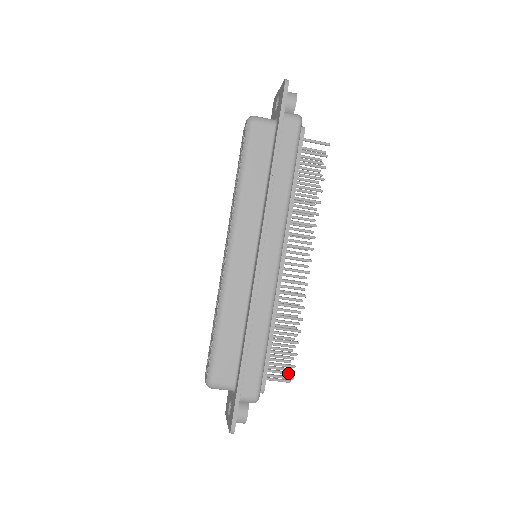
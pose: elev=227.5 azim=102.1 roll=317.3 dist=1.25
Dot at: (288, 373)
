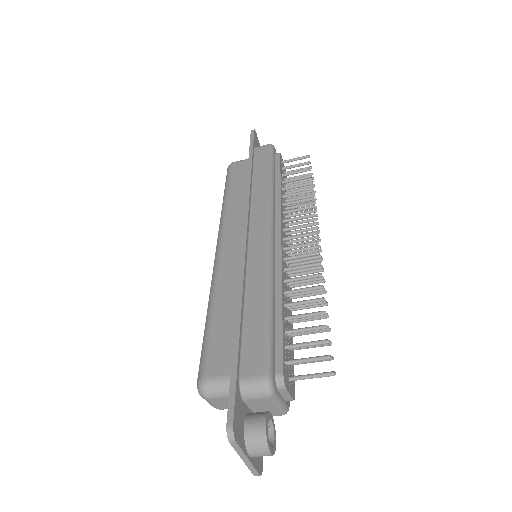
Dot at: occluded
